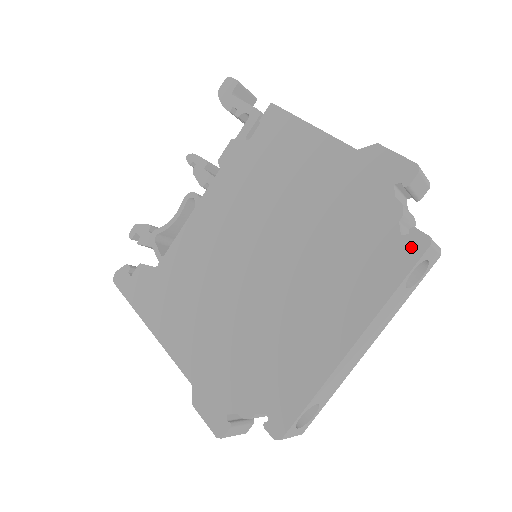
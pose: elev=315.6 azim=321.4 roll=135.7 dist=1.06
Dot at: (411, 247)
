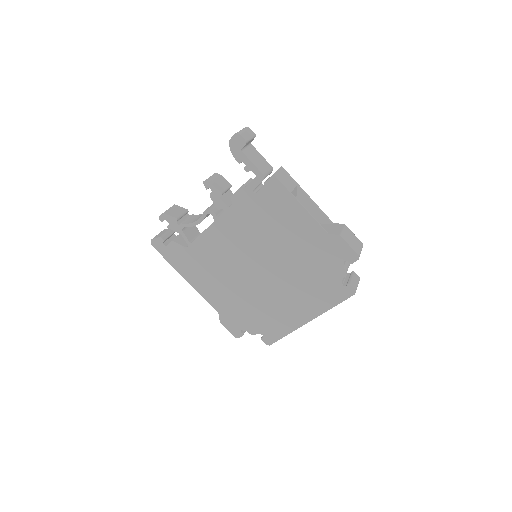
Dot at: (346, 292)
